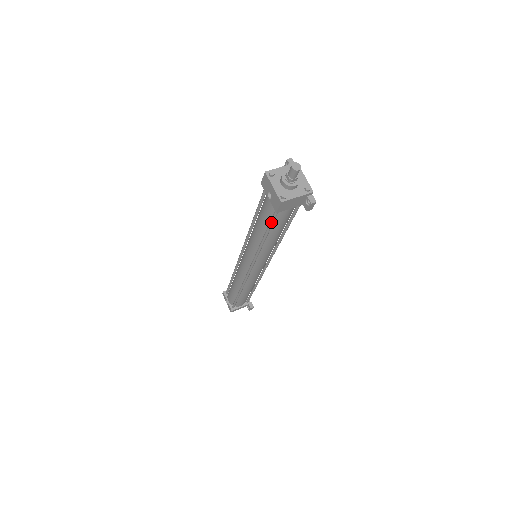
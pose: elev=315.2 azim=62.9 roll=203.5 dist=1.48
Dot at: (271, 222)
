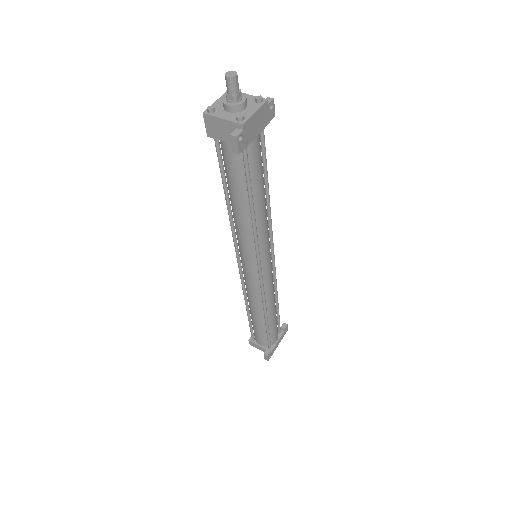
Dot at: (219, 162)
